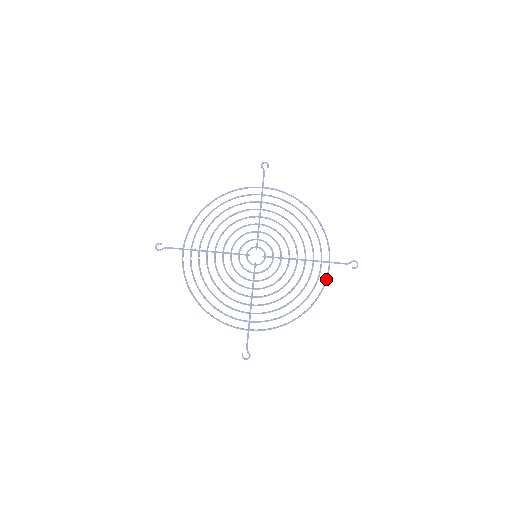
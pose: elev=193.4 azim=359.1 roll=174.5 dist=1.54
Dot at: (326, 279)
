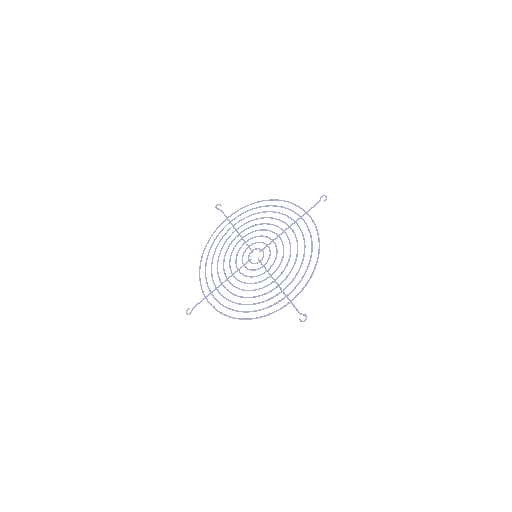
Dot at: (314, 223)
